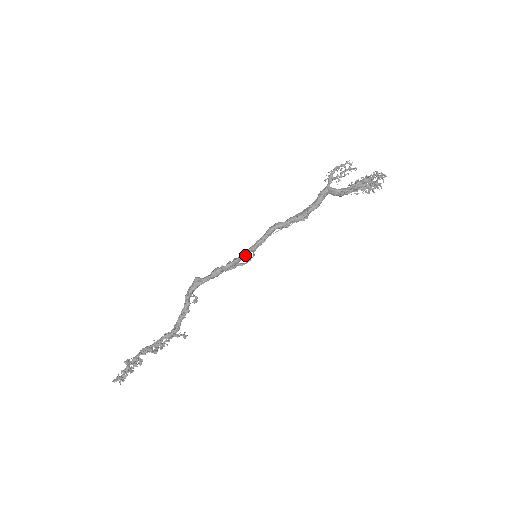
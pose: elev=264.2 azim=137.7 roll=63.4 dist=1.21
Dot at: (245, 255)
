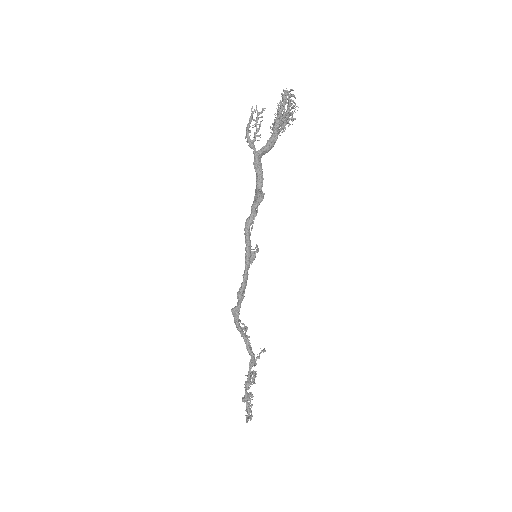
Dot at: (247, 266)
